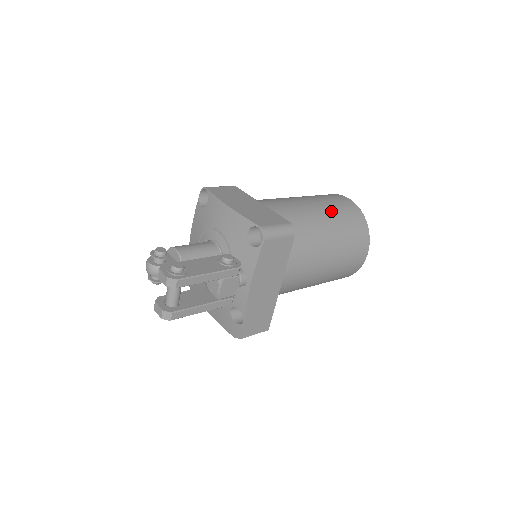
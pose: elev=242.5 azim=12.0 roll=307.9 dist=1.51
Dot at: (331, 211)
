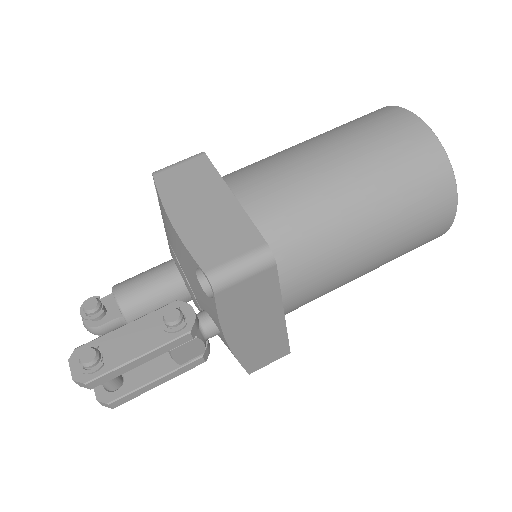
Dot at: (371, 166)
